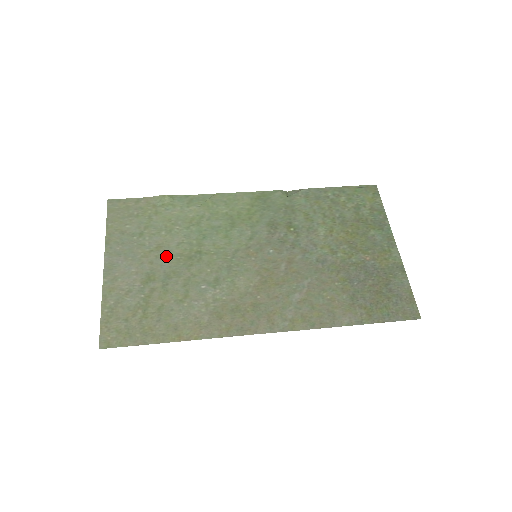
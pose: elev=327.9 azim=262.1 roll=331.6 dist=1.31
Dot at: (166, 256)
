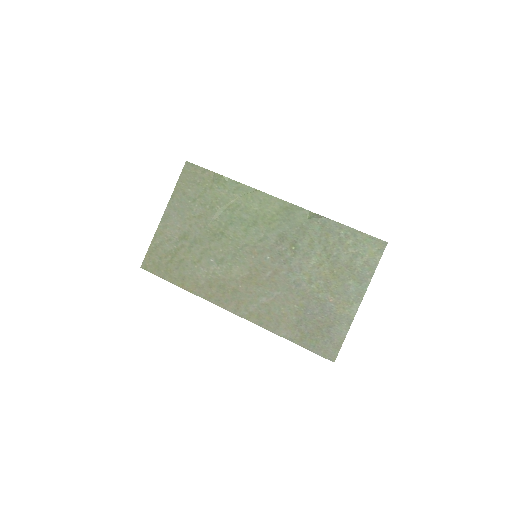
Dot at: (201, 225)
